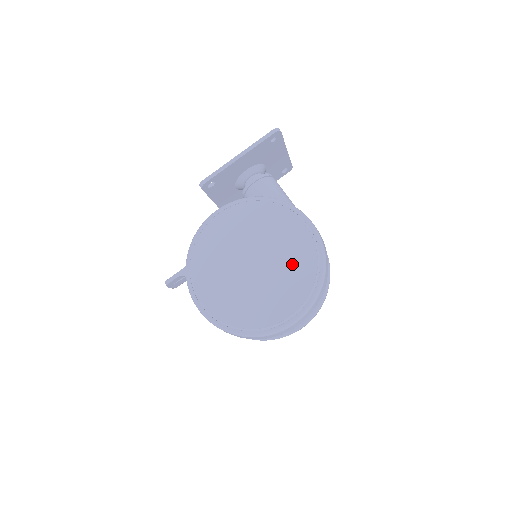
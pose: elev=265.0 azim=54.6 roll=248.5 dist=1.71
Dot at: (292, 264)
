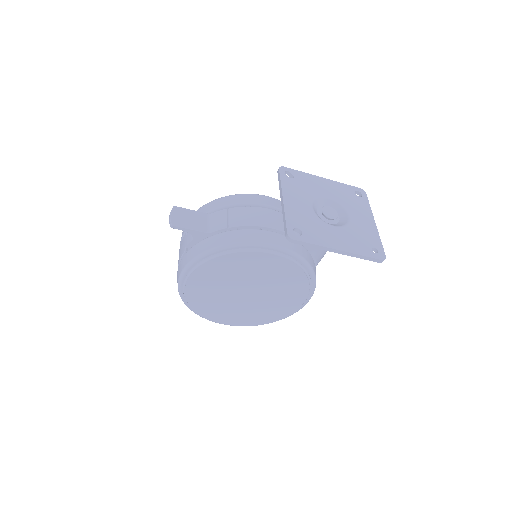
Dot at: (267, 310)
